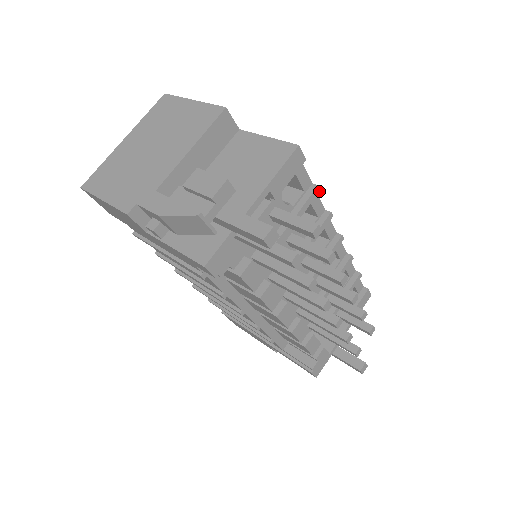
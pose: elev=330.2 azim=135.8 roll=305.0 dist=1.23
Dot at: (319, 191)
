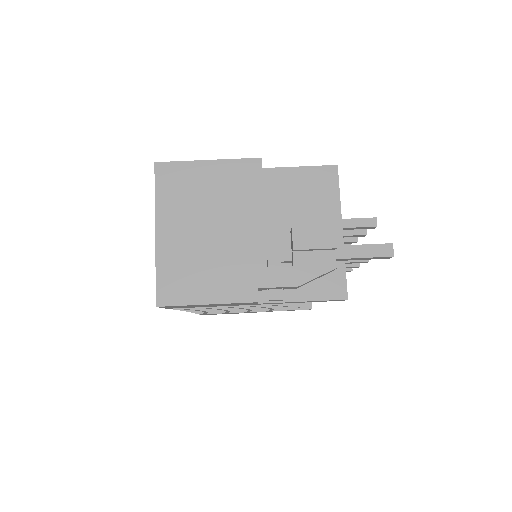
Dot at: occluded
